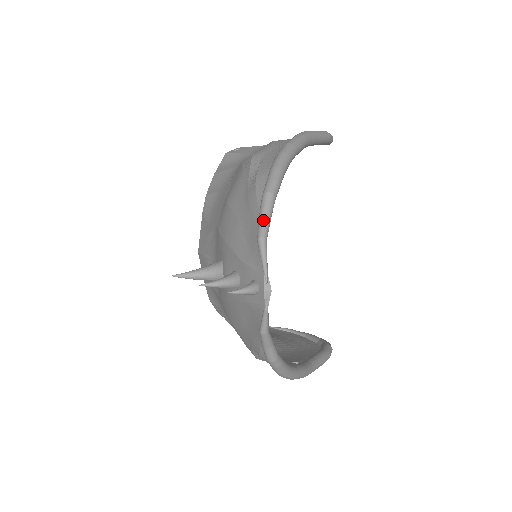
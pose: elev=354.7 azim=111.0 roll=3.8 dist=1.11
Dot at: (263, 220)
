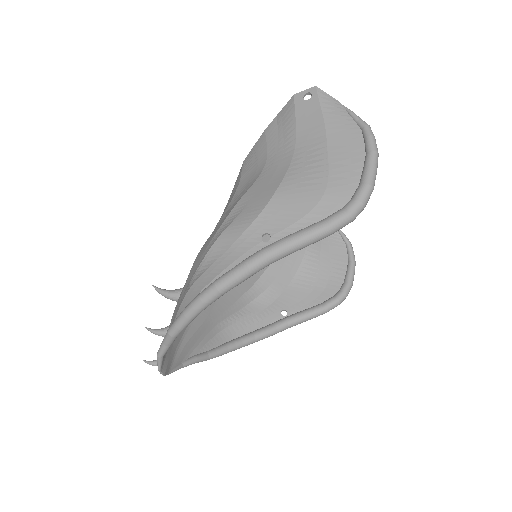
Dot at: (161, 348)
